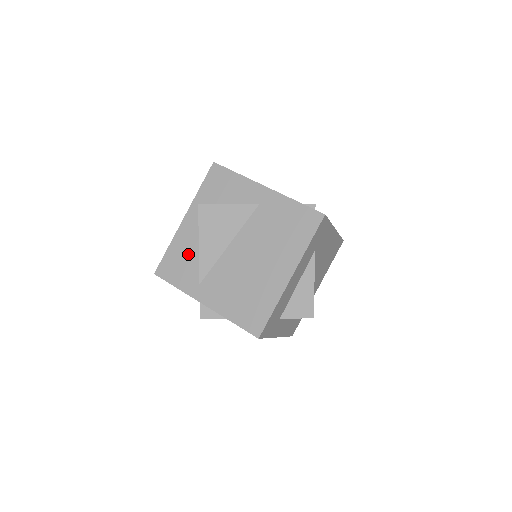
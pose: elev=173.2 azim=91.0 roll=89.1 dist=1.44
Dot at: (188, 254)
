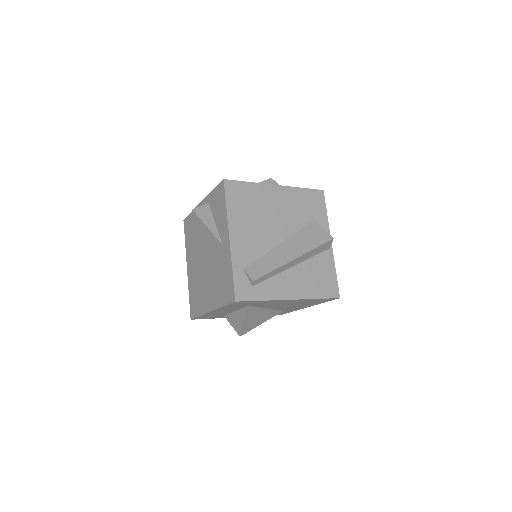
Dot at: occluded
